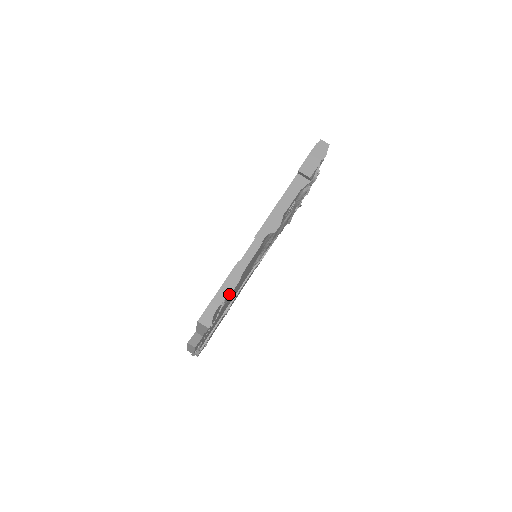
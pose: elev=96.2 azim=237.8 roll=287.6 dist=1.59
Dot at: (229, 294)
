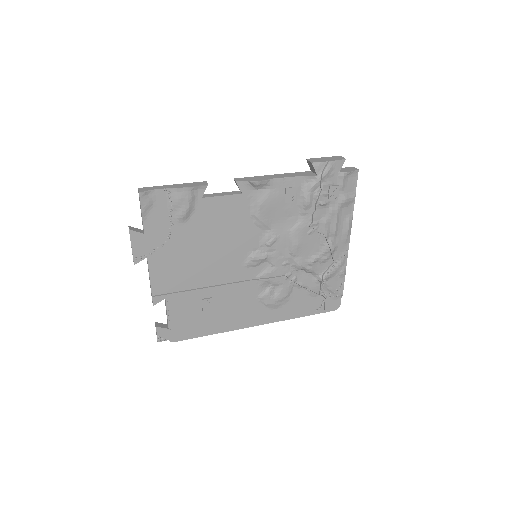
Dot at: (176, 188)
